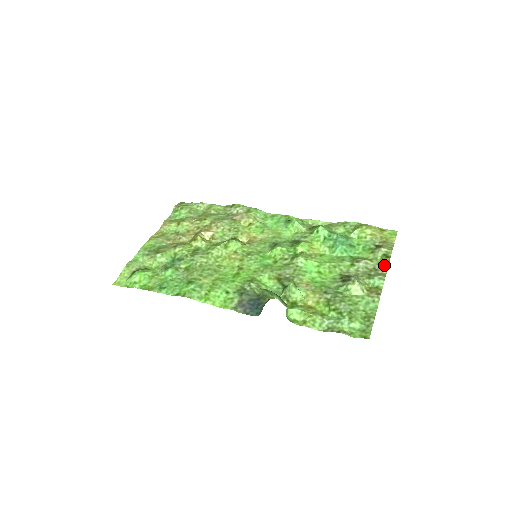
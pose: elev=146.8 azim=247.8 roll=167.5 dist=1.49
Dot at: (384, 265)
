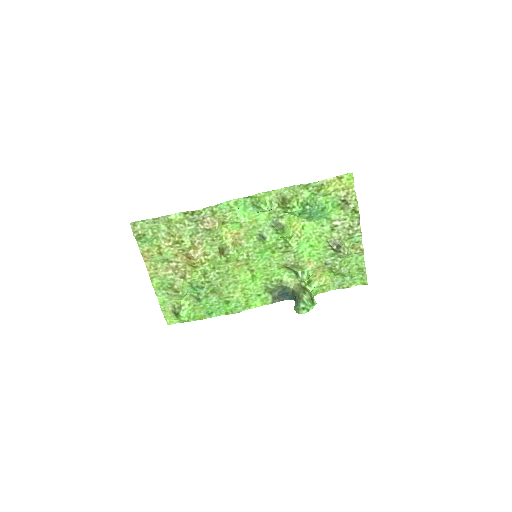
Dot at: (356, 220)
